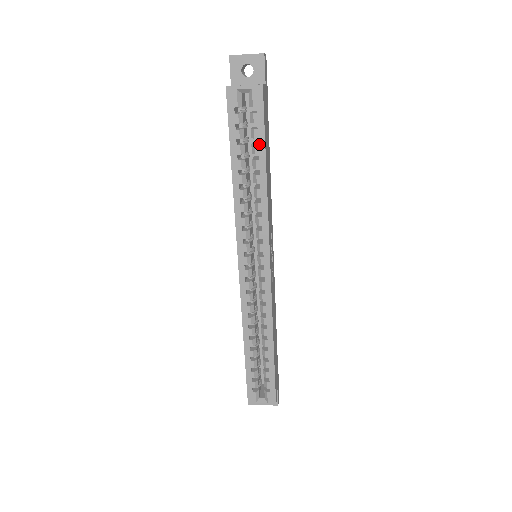
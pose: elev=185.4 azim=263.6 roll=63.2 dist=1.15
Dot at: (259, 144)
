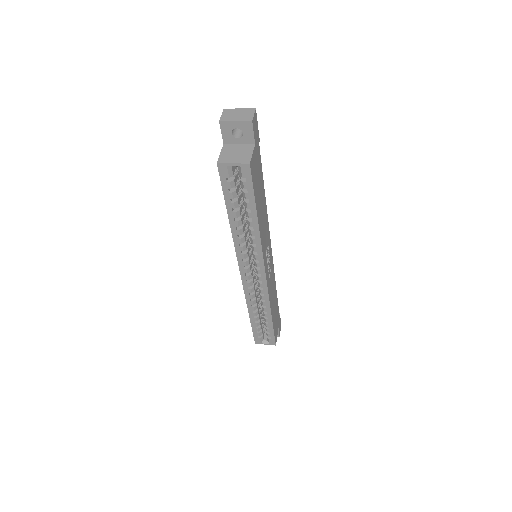
Dot at: (250, 203)
